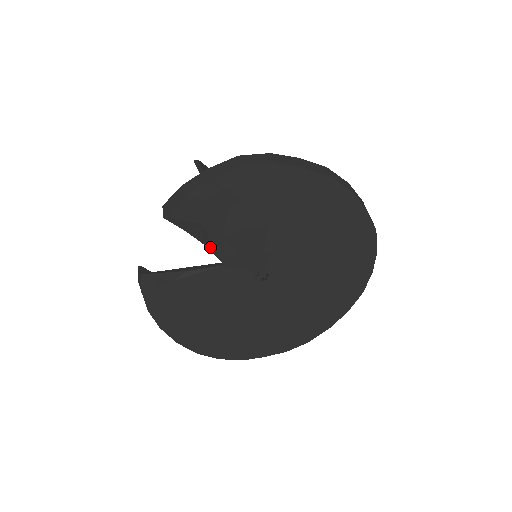
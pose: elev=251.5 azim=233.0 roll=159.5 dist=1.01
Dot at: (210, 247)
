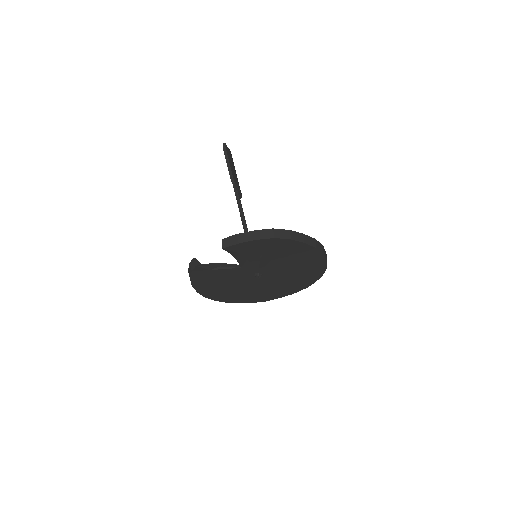
Dot at: (238, 260)
